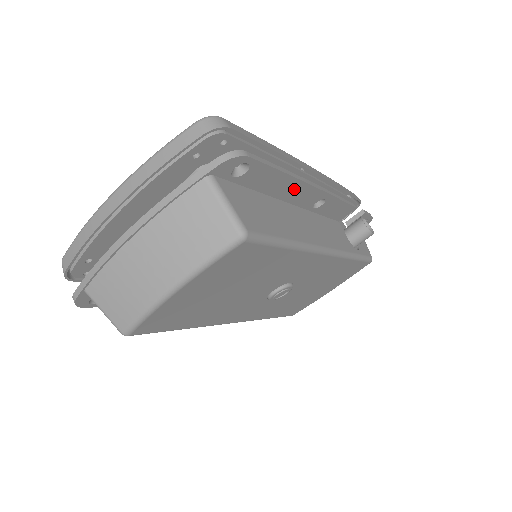
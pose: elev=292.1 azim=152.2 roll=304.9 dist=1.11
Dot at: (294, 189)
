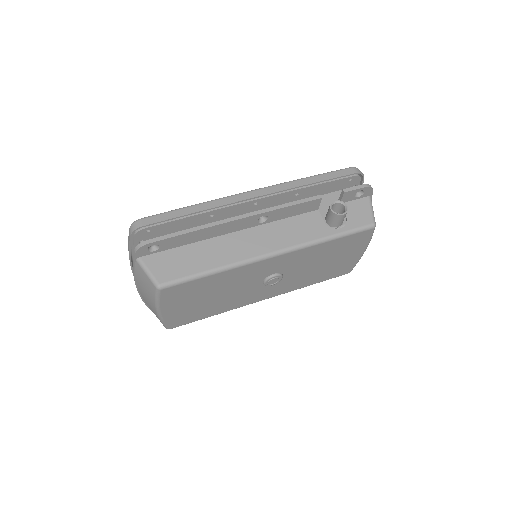
Dot at: (217, 230)
